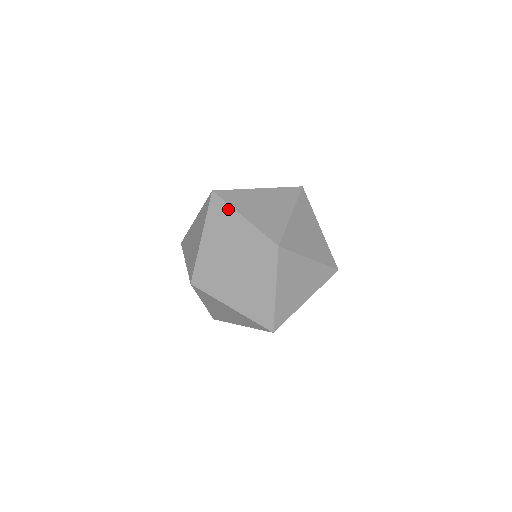
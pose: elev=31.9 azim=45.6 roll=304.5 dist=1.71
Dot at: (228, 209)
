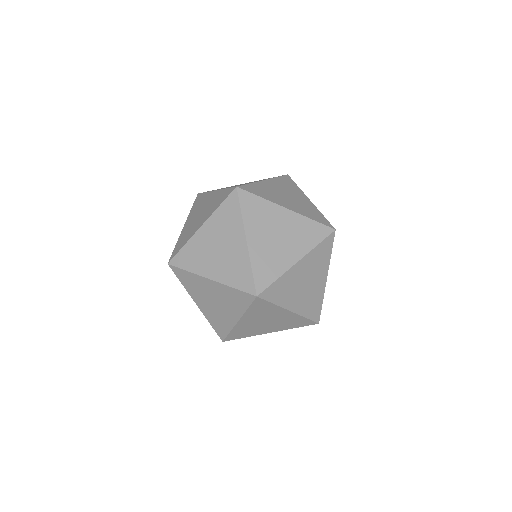
Dot at: (298, 188)
